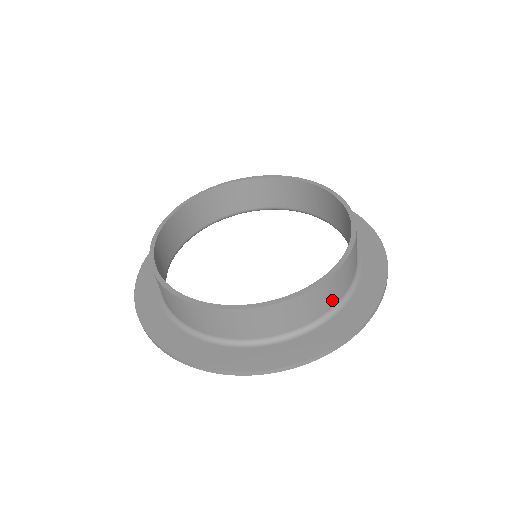
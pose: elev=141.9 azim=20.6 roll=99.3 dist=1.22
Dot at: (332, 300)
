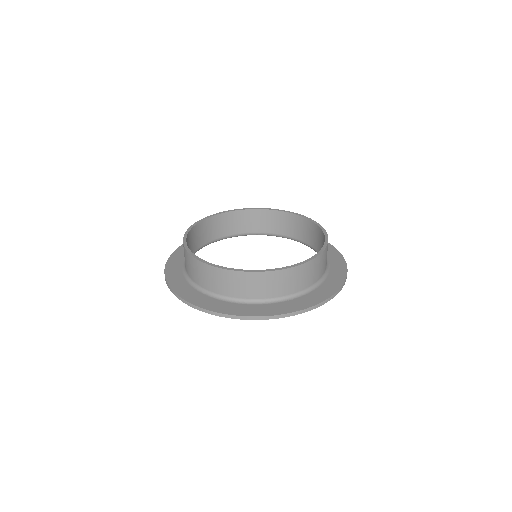
Dot at: (303, 284)
